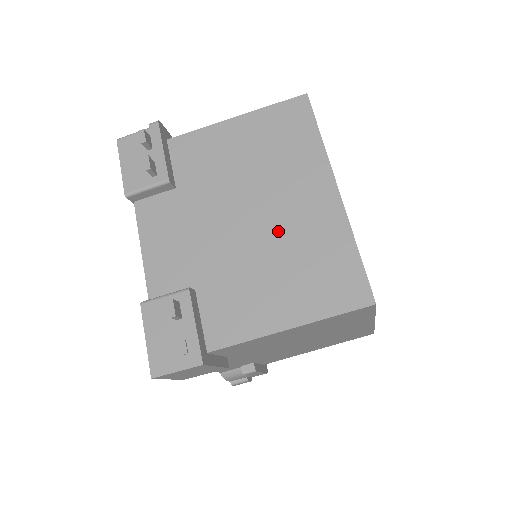
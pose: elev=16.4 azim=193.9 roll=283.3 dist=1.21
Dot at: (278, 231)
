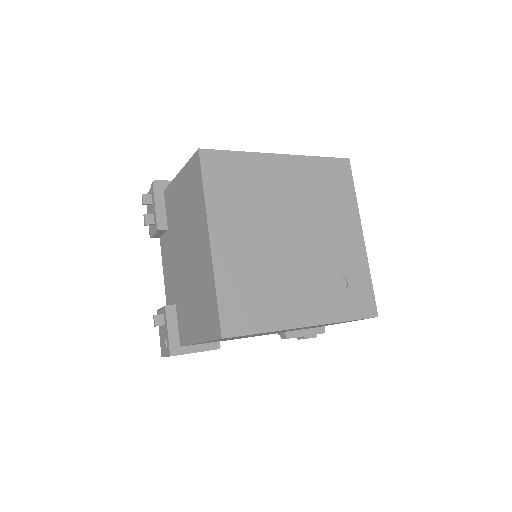
Dot at: (193, 270)
